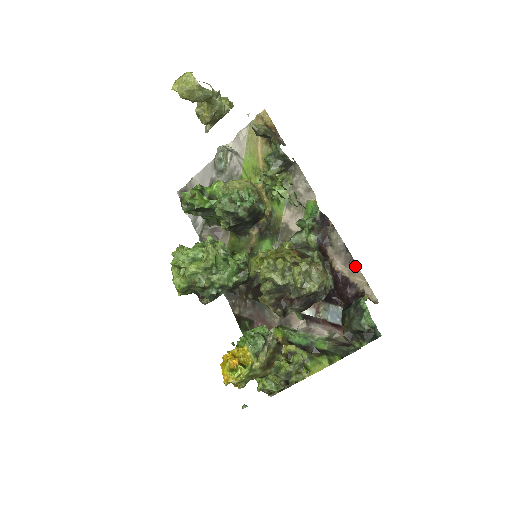
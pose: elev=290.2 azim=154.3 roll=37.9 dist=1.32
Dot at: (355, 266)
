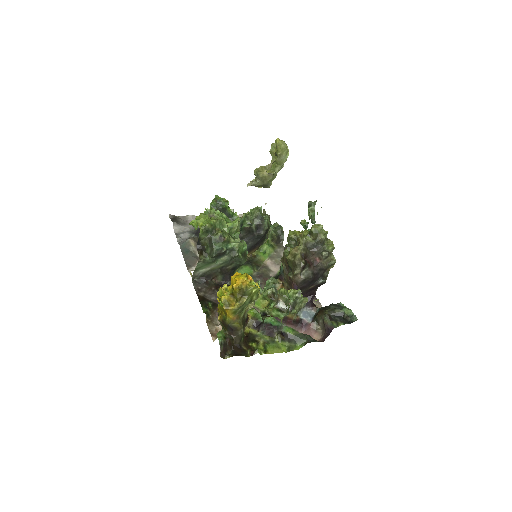
Dot at: (319, 302)
